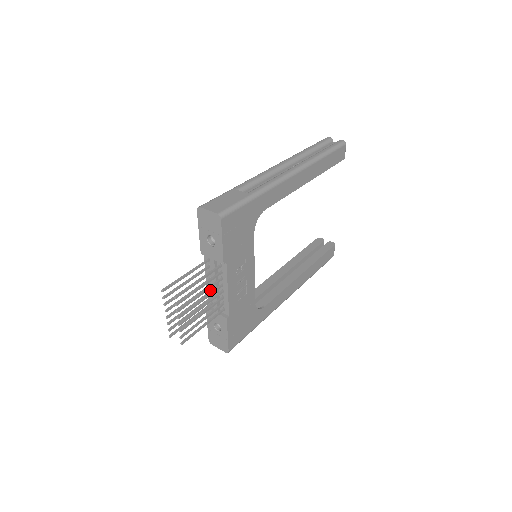
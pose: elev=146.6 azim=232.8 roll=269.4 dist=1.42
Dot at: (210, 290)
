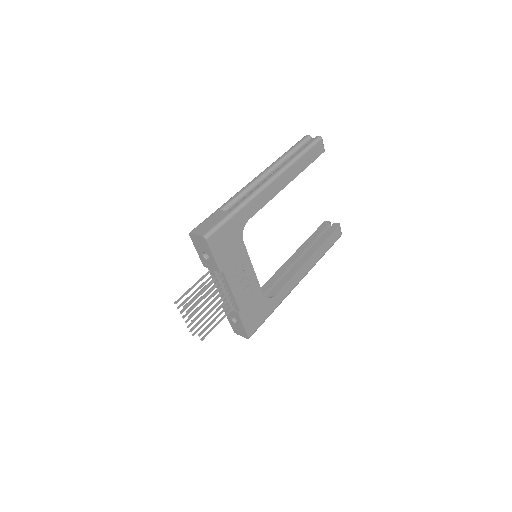
Dot at: occluded
